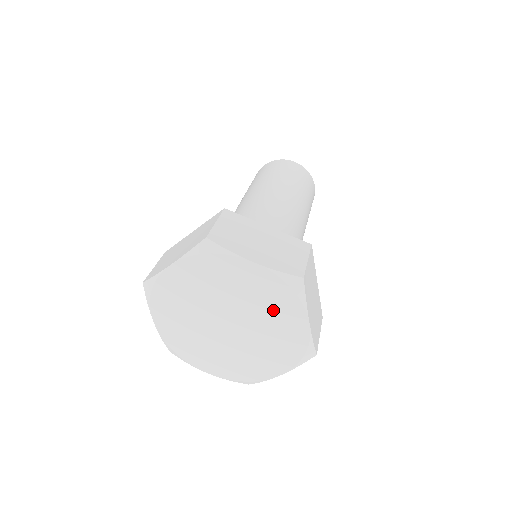
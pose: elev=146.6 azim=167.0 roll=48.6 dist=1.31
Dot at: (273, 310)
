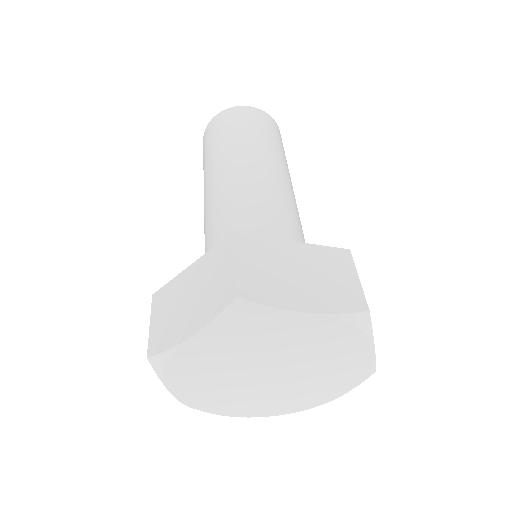
Dot at: (325, 383)
